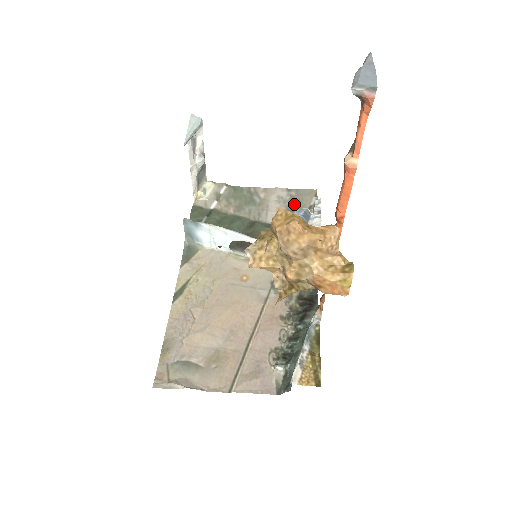
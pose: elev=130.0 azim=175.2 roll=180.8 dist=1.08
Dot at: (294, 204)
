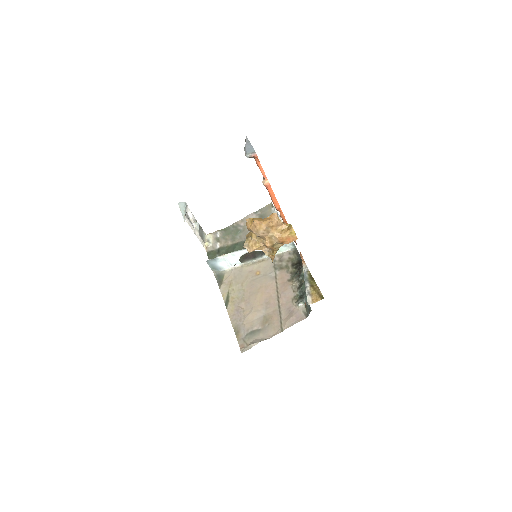
Dot at: (263, 218)
